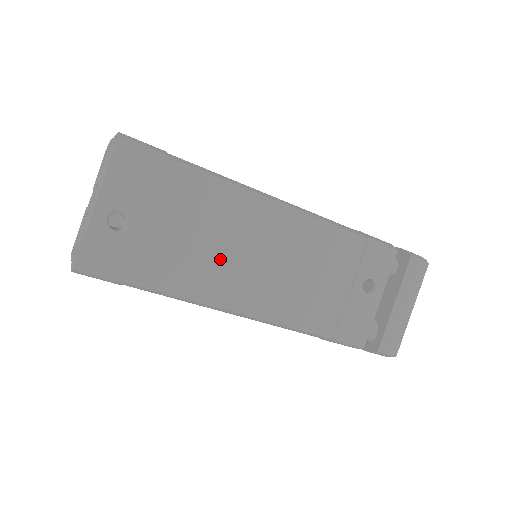
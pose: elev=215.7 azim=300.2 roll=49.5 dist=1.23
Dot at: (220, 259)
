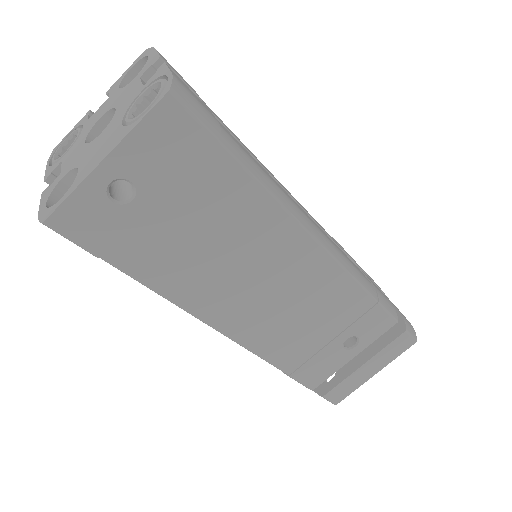
Dot at: (219, 270)
